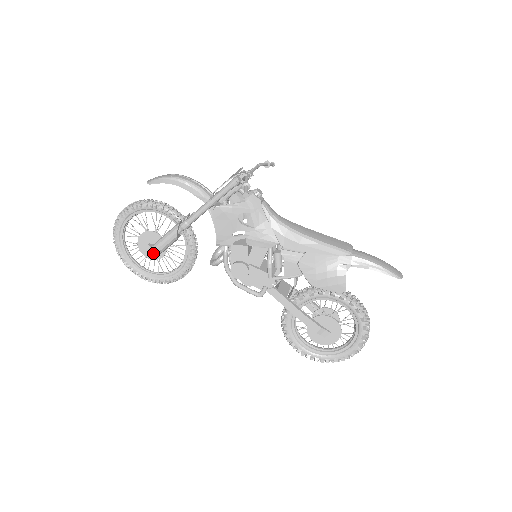
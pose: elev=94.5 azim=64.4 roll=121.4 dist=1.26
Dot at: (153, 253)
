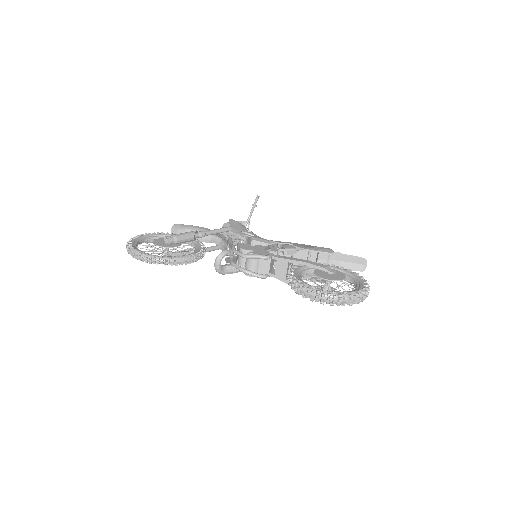
Dot at: (171, 237)
